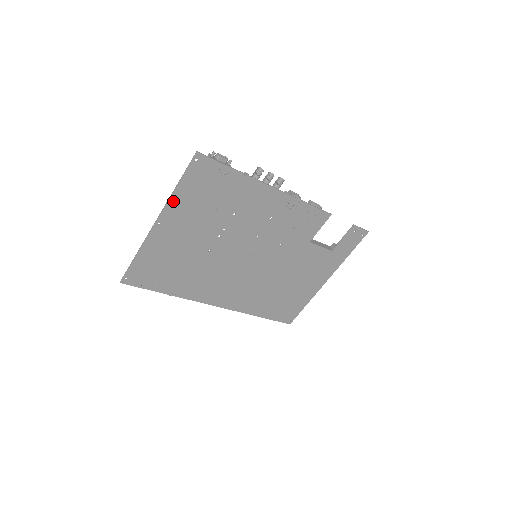
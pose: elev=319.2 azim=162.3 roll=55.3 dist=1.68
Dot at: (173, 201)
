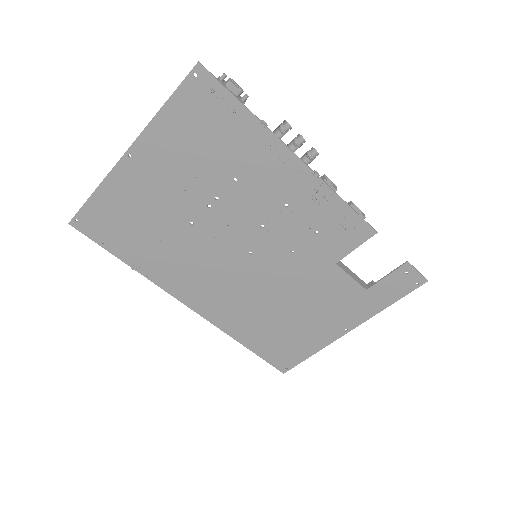
Dot at: (154, 128)
